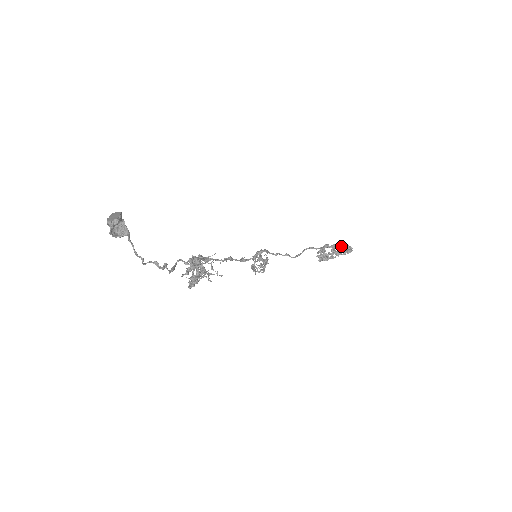
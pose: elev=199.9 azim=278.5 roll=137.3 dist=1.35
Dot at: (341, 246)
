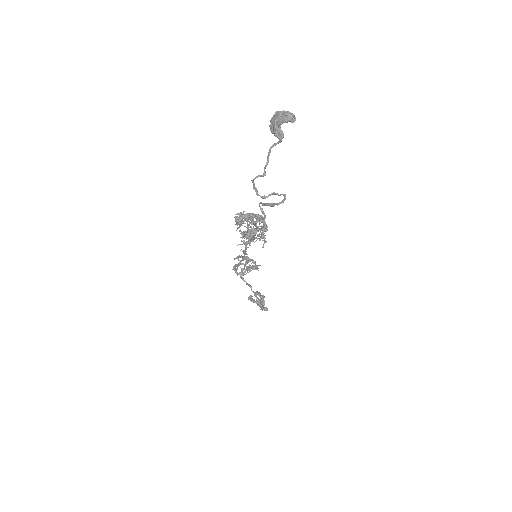
Dot at: occluded
